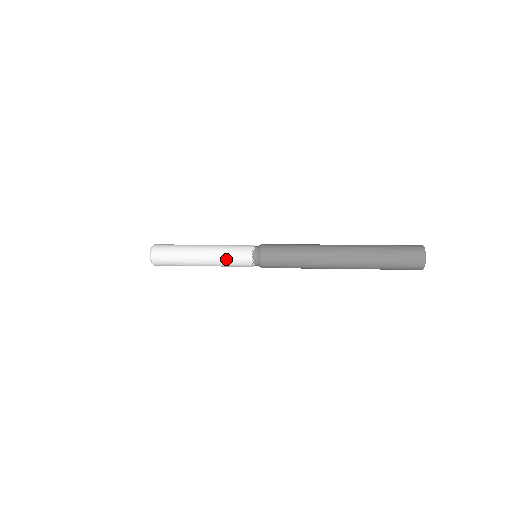
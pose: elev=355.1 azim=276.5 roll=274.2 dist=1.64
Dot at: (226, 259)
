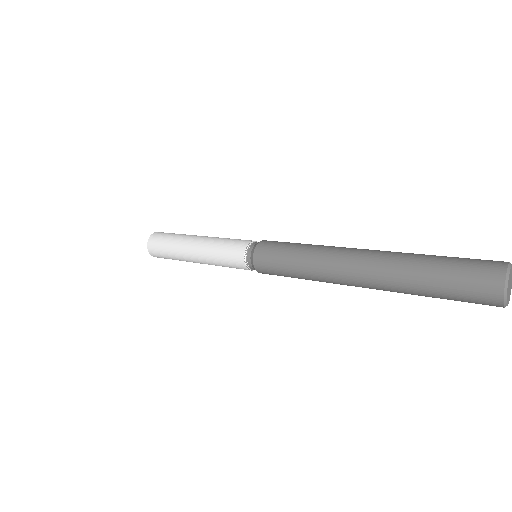
Dot at: (216, 255)
